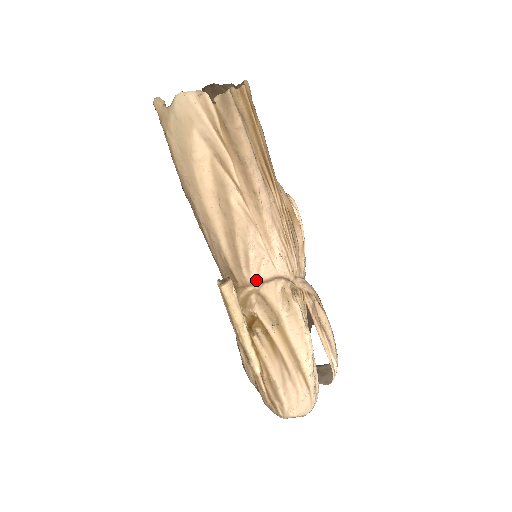
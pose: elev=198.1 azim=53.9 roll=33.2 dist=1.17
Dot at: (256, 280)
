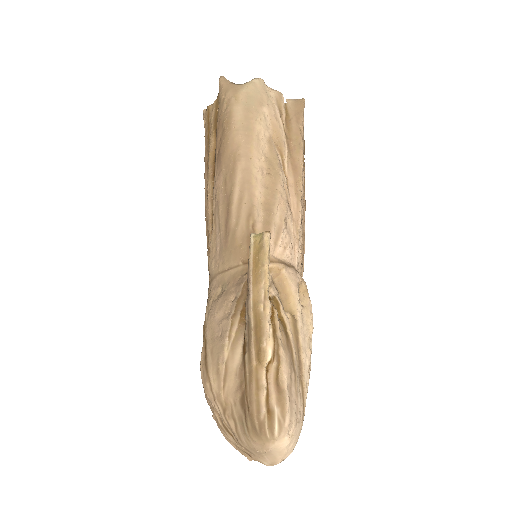
Dot at: (279, 259)
